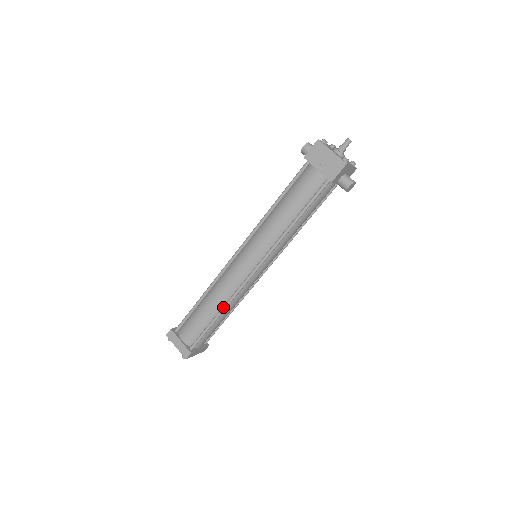
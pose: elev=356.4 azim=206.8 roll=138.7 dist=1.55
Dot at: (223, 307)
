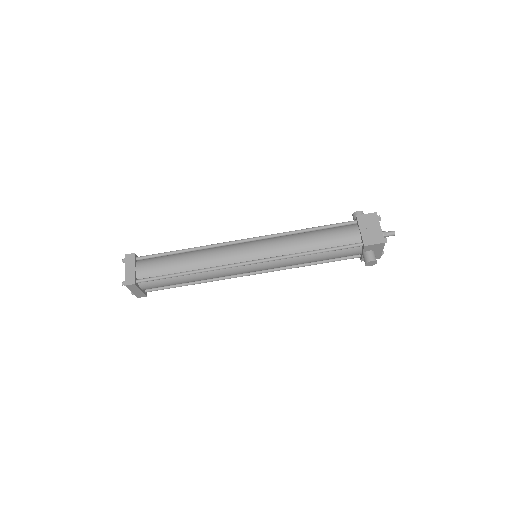
Dot at: (198, 269)
